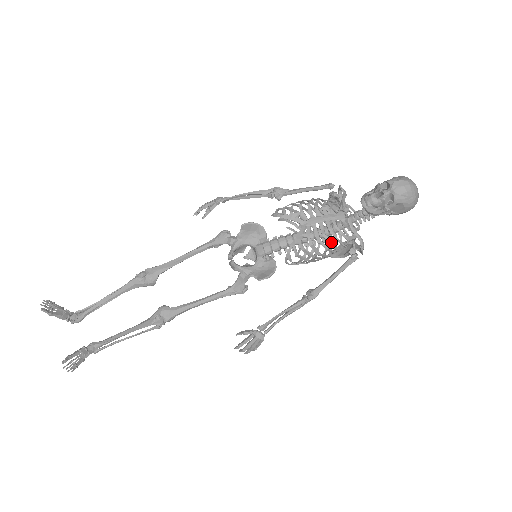
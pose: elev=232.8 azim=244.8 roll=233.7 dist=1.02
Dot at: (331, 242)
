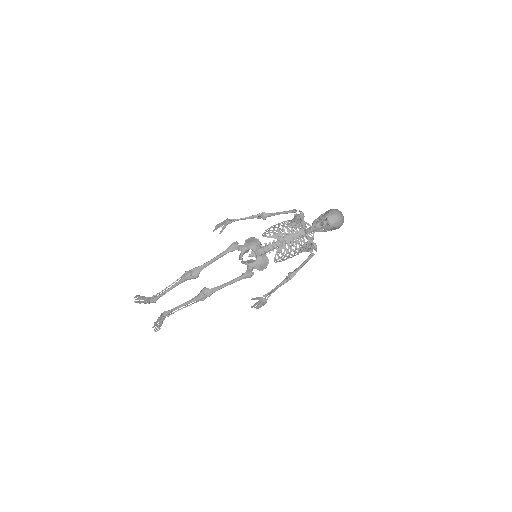
Dot at: (298, 249)
